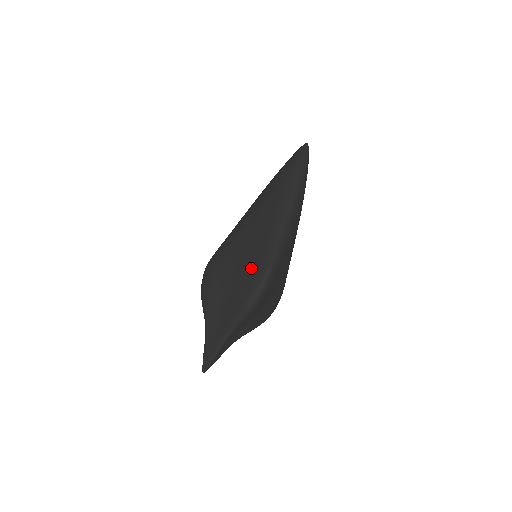
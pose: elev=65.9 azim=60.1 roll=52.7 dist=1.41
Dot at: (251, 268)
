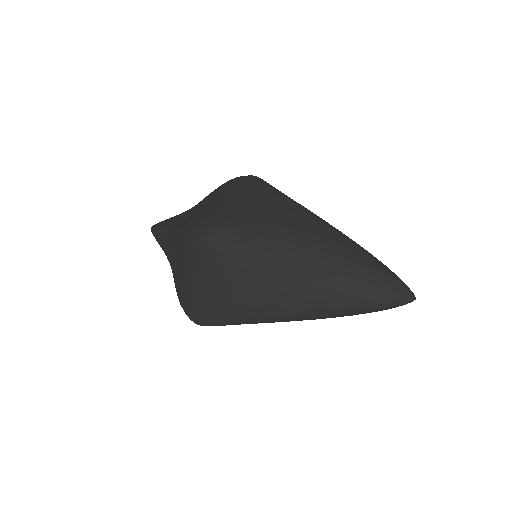
Dot at: (201, 306)
